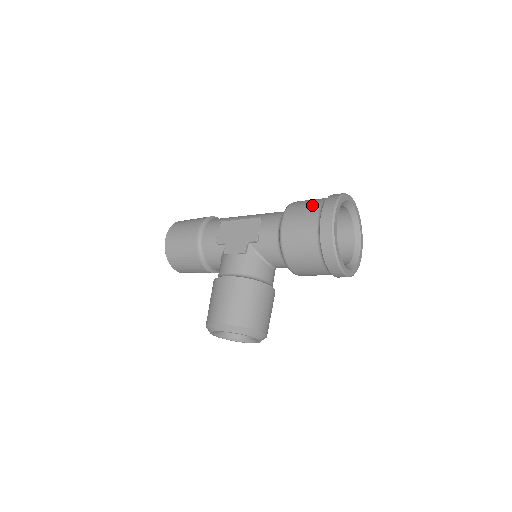
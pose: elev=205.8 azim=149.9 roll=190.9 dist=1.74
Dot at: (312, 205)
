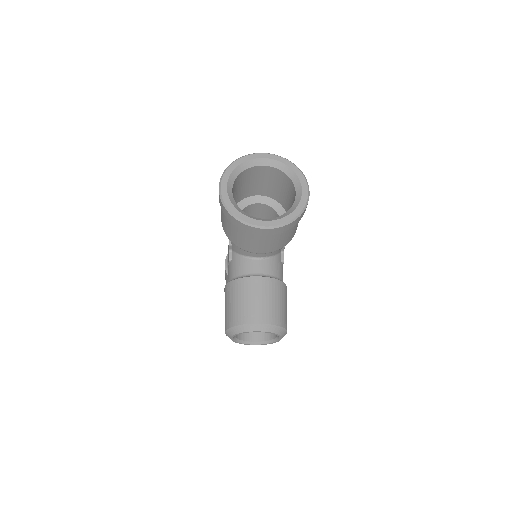
Dot at: occluded
